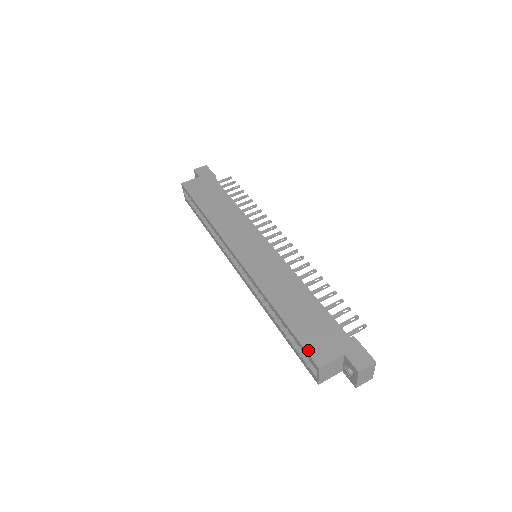
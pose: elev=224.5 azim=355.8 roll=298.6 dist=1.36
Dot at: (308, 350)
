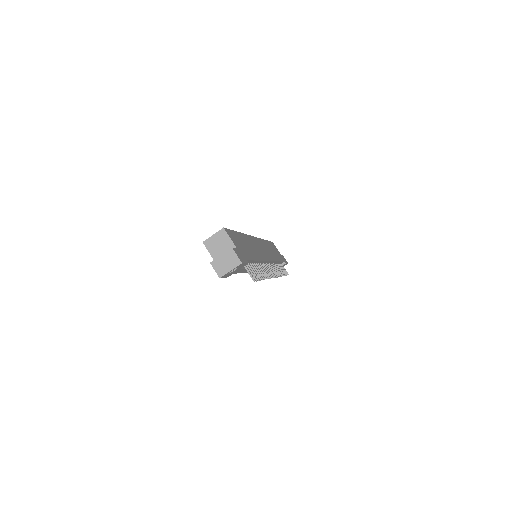
Dot at: (230, 230)
